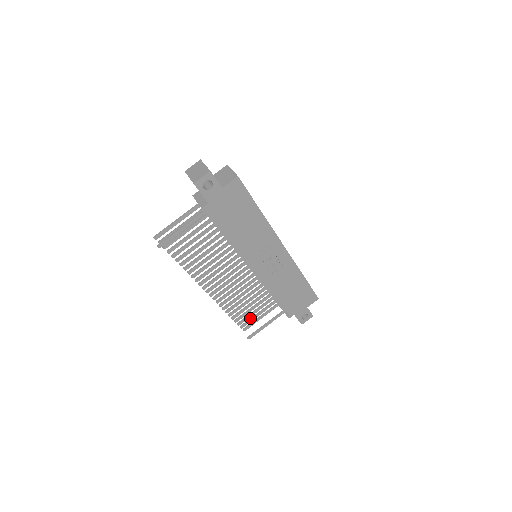
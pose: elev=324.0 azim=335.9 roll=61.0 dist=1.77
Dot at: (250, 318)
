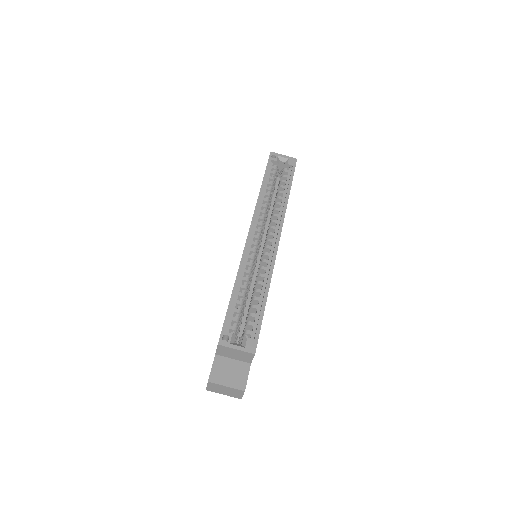
Dot at: occluded
